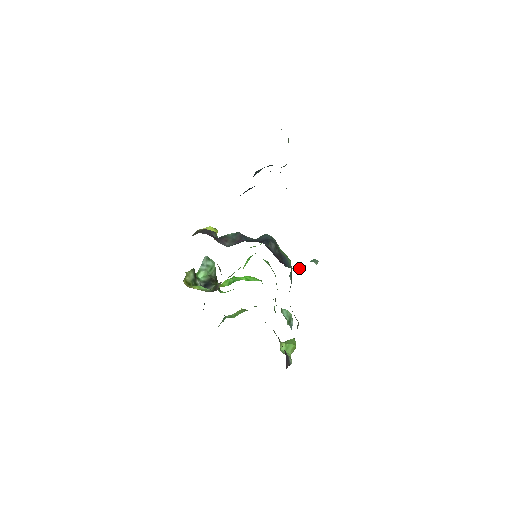
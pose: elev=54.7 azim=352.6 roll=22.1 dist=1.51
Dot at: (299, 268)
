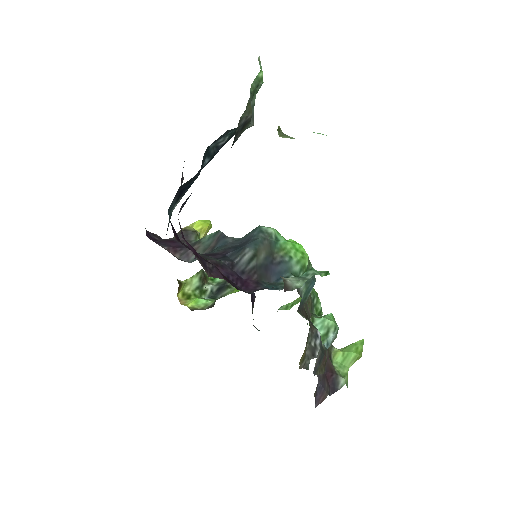
Dot at: occluded
